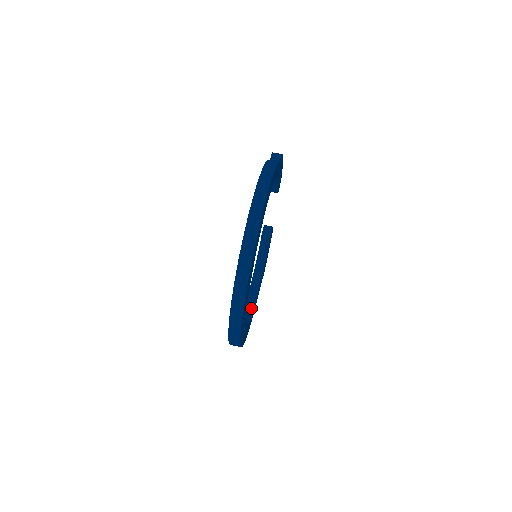
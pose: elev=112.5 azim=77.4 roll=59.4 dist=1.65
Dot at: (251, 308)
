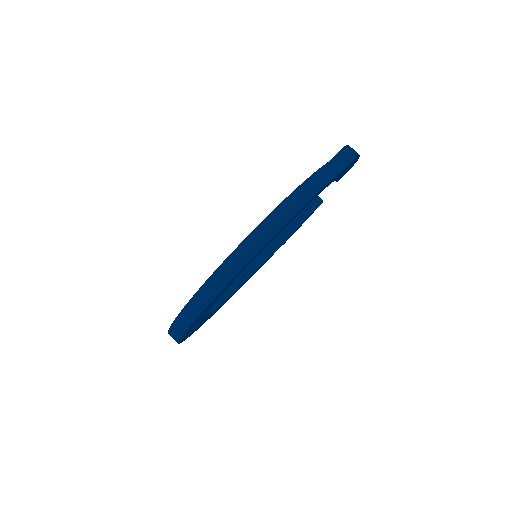
Dot at: (242, 280)
